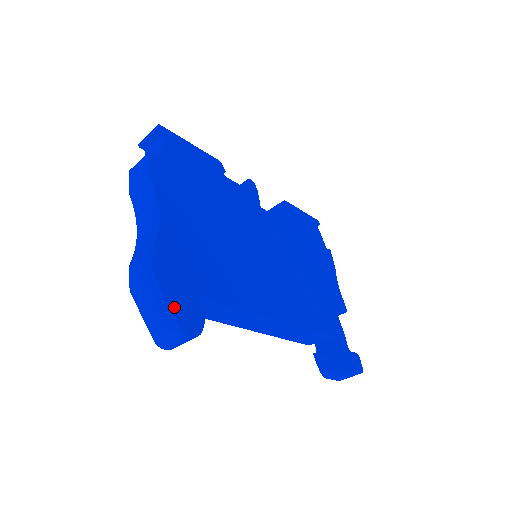
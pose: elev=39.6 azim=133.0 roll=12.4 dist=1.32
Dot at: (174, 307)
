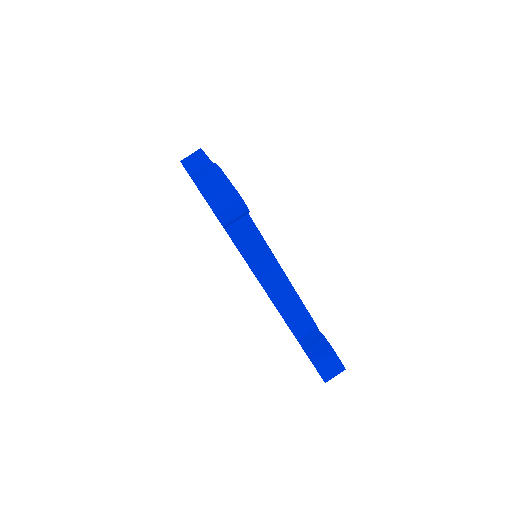
Dot at: (233, 186)
